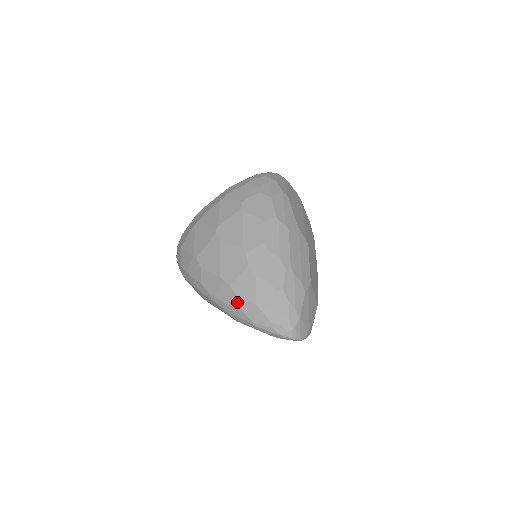
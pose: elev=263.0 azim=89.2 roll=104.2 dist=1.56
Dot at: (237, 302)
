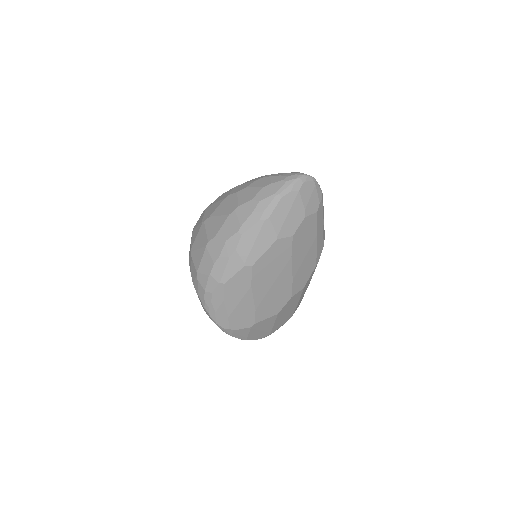
Dot at: (253, 202)
